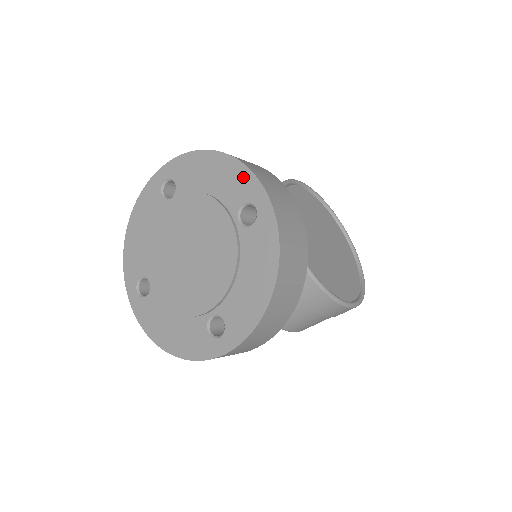
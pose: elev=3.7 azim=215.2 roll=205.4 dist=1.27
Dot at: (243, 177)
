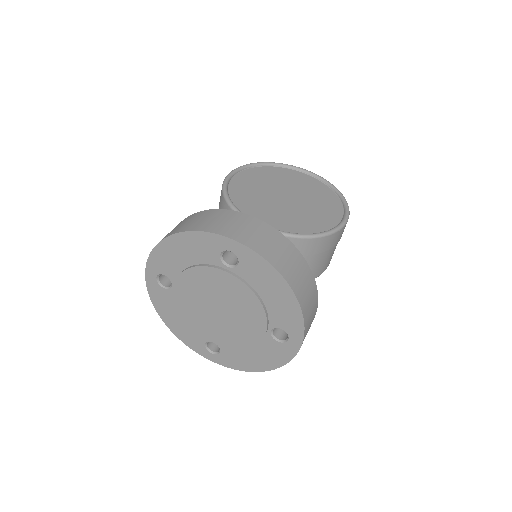
Dot at: (202, 239)
